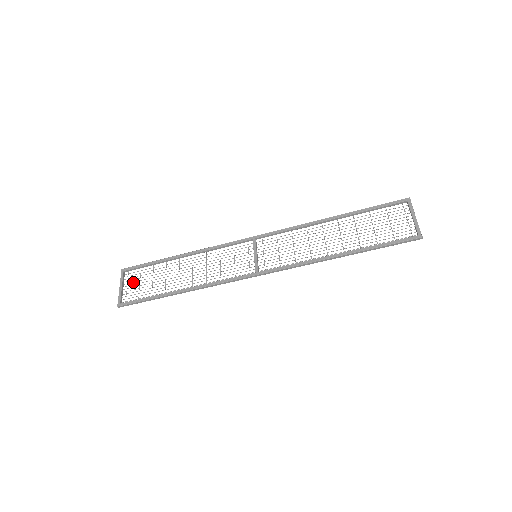
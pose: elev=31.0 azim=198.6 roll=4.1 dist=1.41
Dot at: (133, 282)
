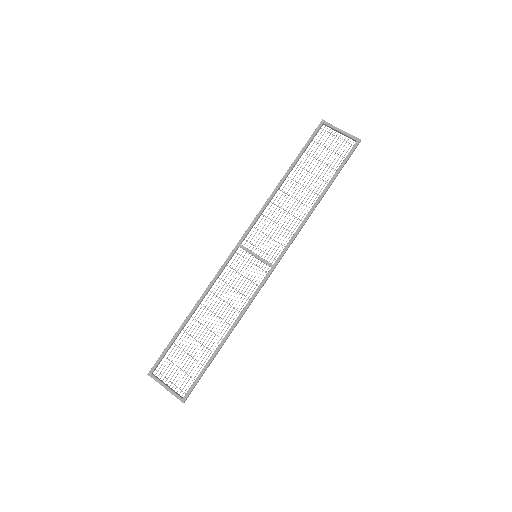
Dot at: occluded
